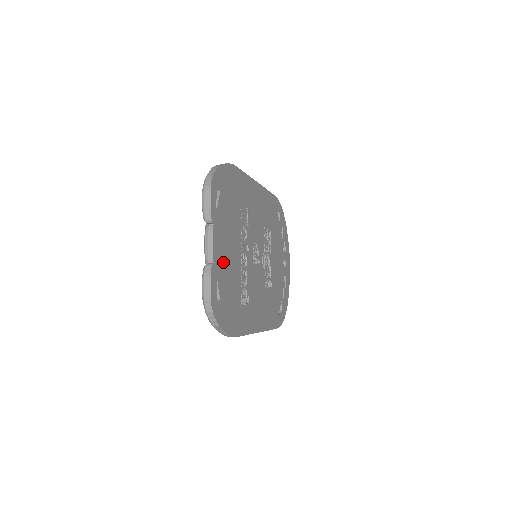
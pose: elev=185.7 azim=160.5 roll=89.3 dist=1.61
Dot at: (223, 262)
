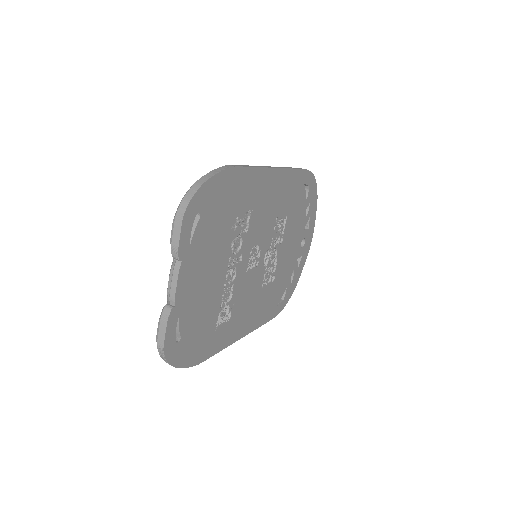
Dot at: (193, 296)
